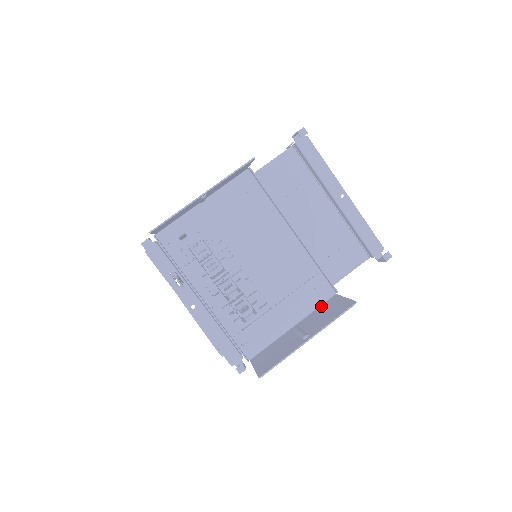
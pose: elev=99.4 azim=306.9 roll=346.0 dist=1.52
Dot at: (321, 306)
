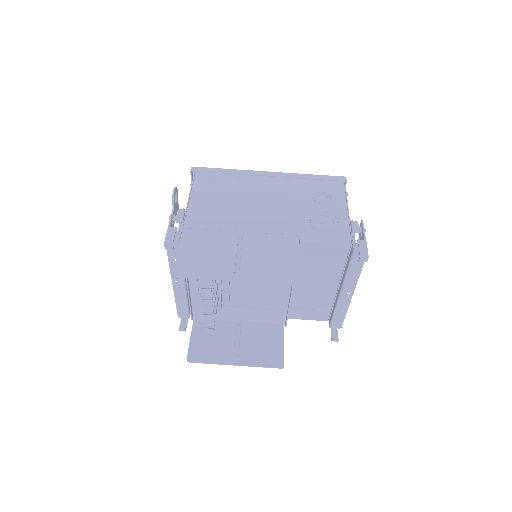
Dot at: (268, 325)
